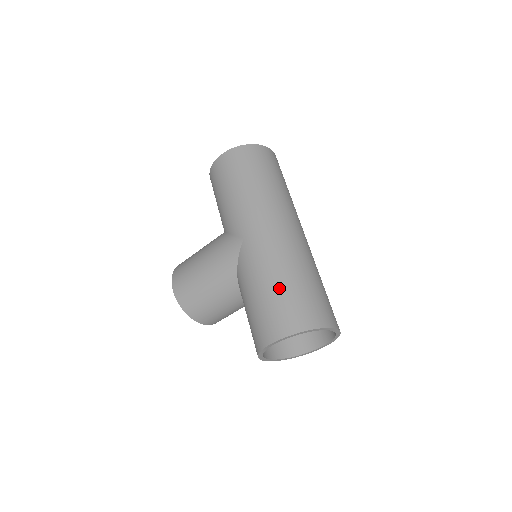
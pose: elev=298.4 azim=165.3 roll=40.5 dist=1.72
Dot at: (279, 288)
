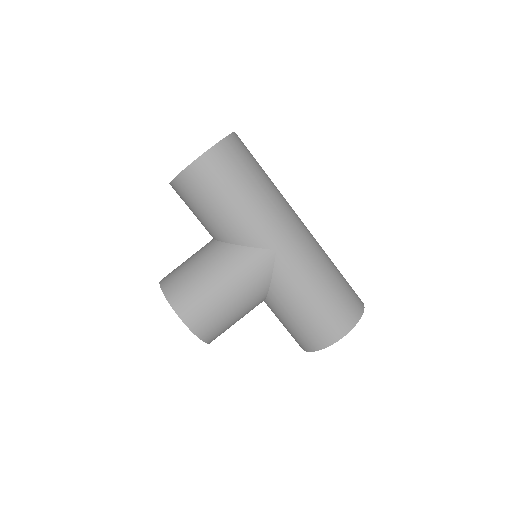
Dot at: (331, 289)
